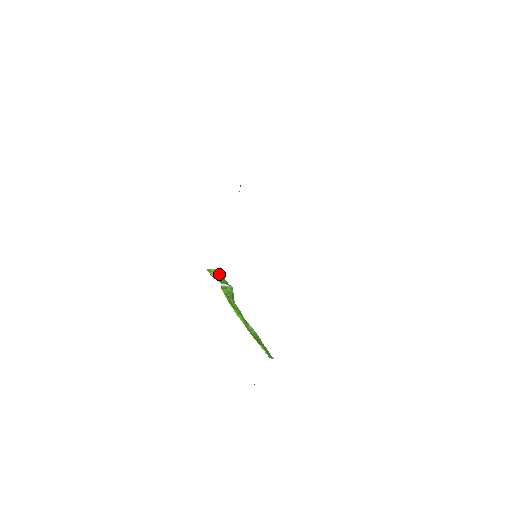
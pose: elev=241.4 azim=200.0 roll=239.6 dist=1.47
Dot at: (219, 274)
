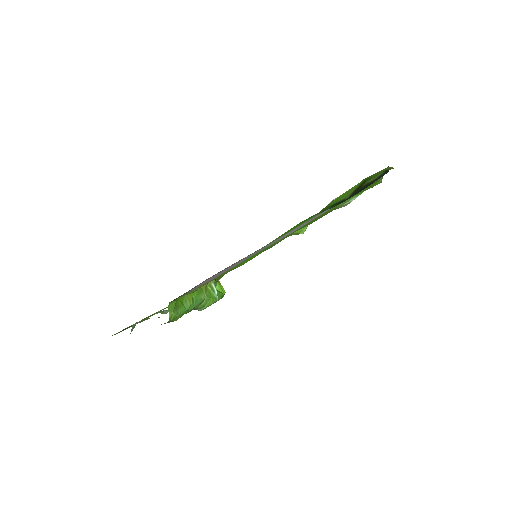
Dot at: (222, 292)
